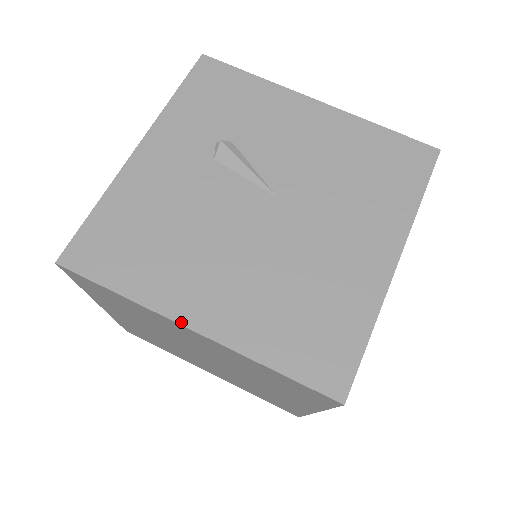
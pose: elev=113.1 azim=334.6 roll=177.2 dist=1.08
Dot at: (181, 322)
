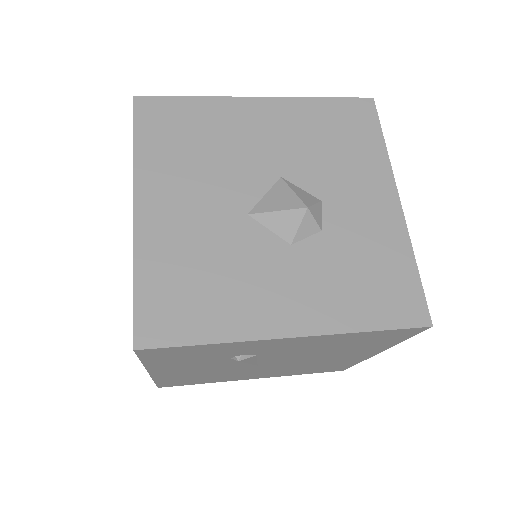
Dot at: occluded
